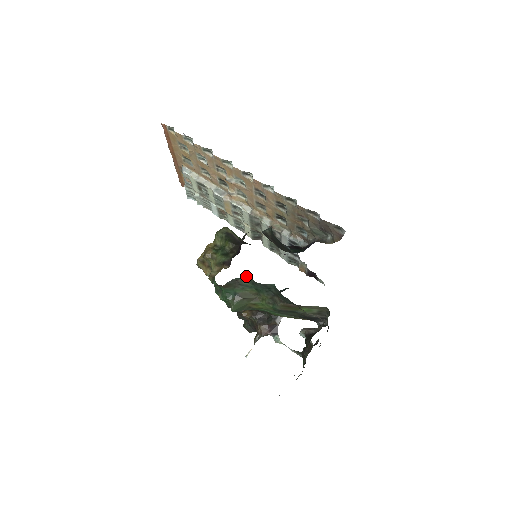
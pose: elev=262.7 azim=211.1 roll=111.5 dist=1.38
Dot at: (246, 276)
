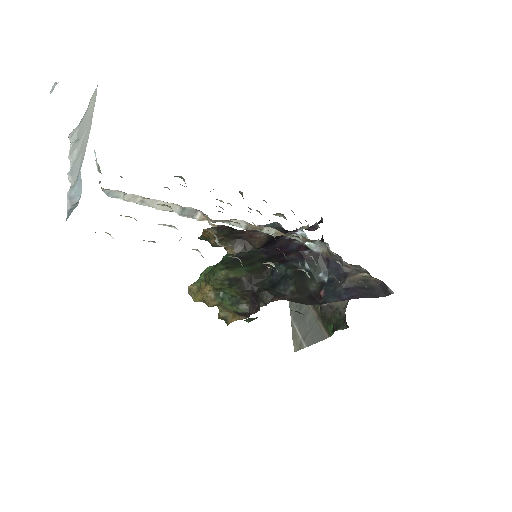
Dot at: occluded
